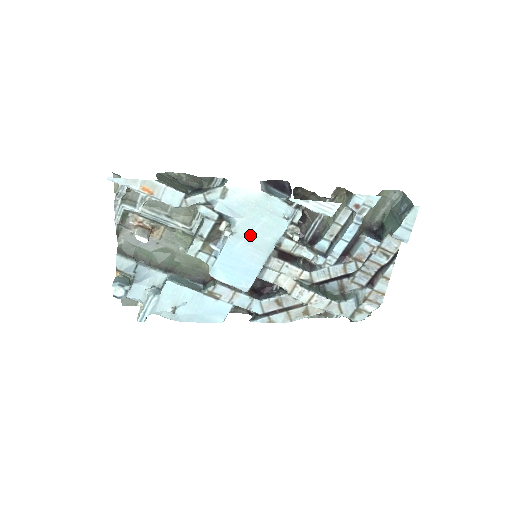
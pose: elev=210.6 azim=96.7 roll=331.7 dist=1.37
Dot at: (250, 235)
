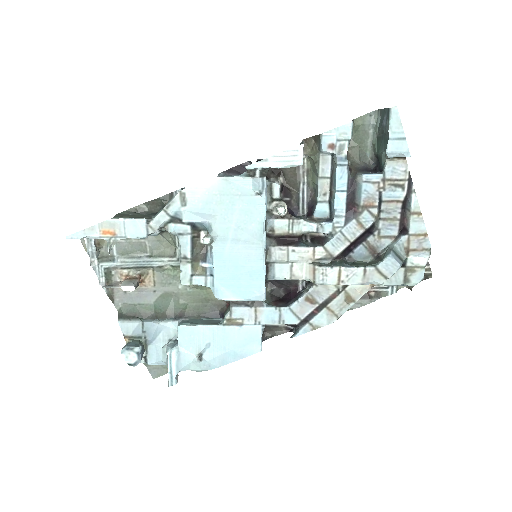
Dot at: (232, 232)
